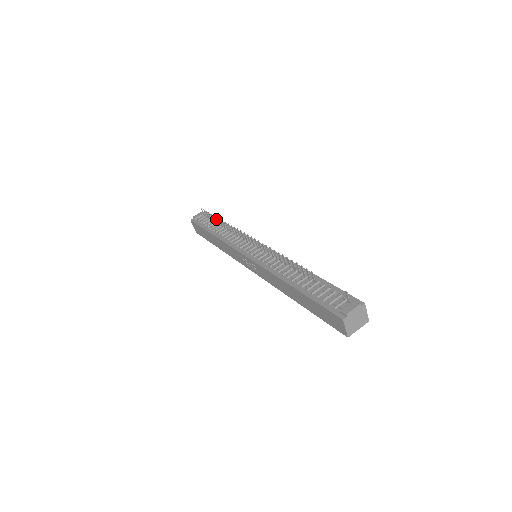
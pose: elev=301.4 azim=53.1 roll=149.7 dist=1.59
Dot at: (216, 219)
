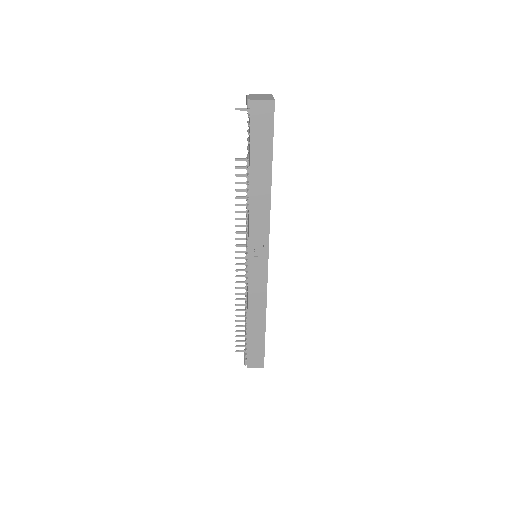
Dot at: occluded
